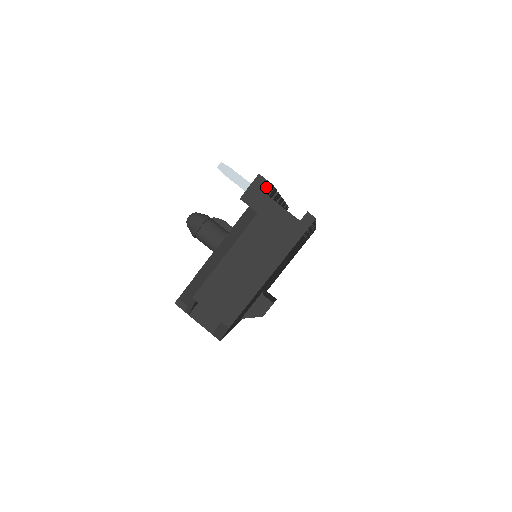
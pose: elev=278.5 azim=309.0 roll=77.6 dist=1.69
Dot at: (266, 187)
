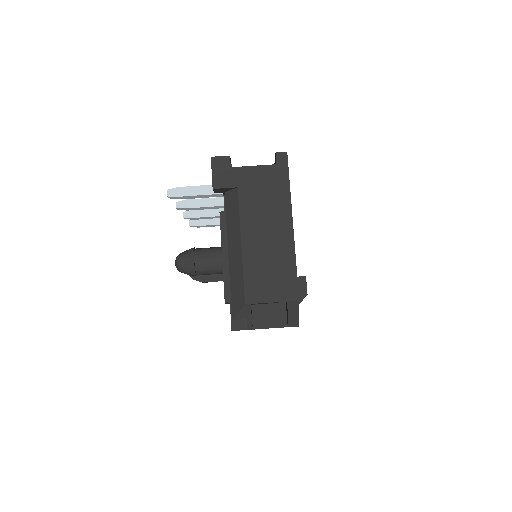
Dot at: (226, 162)
